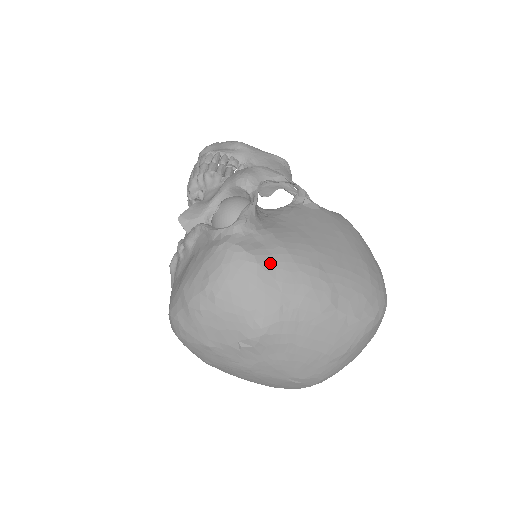
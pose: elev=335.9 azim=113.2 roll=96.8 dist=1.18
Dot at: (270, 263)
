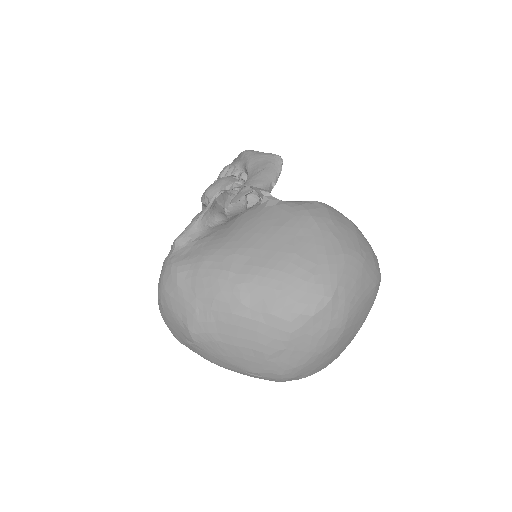
Dot at: (187, 272)
